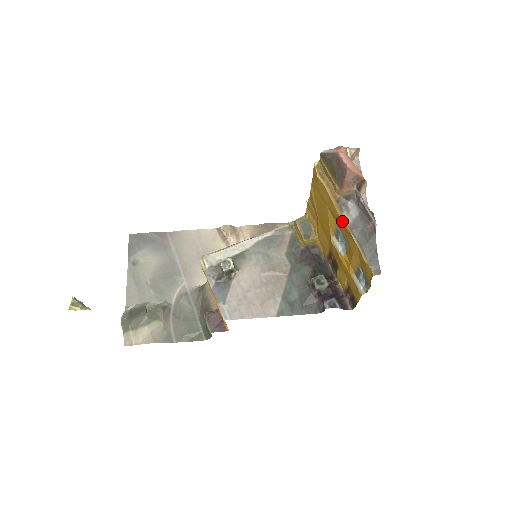
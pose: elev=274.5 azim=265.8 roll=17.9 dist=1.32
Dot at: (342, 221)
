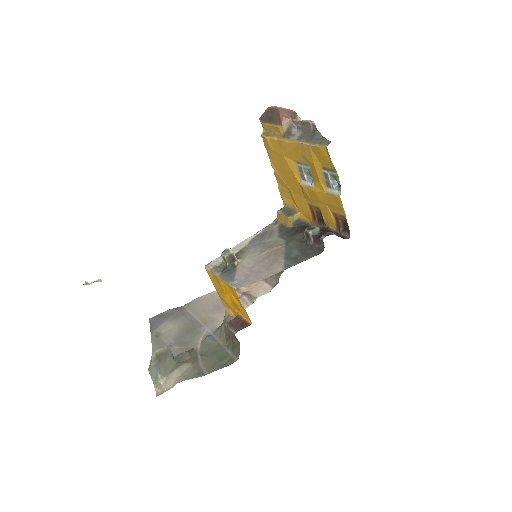
Dot at: (292, 144)
